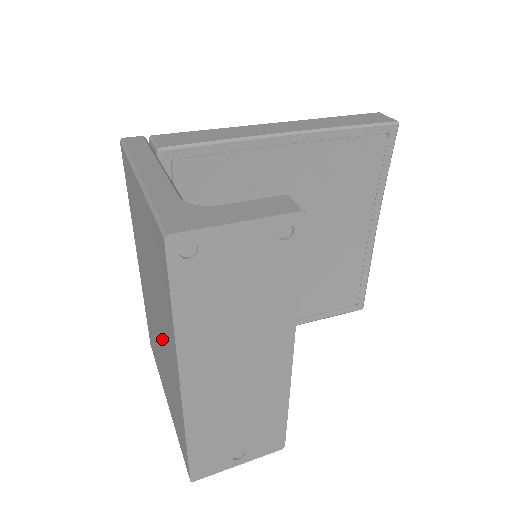
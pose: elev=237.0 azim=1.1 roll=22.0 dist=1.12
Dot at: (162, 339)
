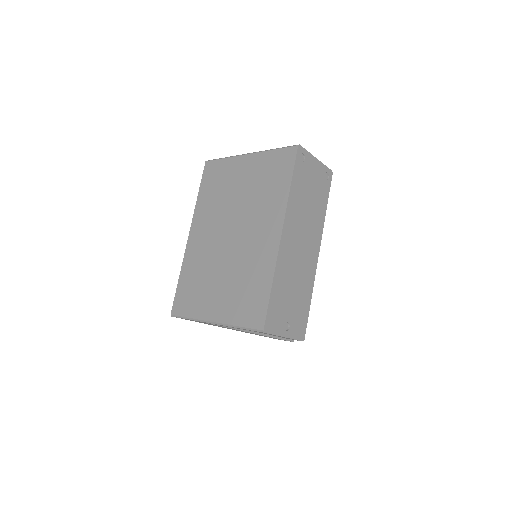
Dot at: (242, 243)
